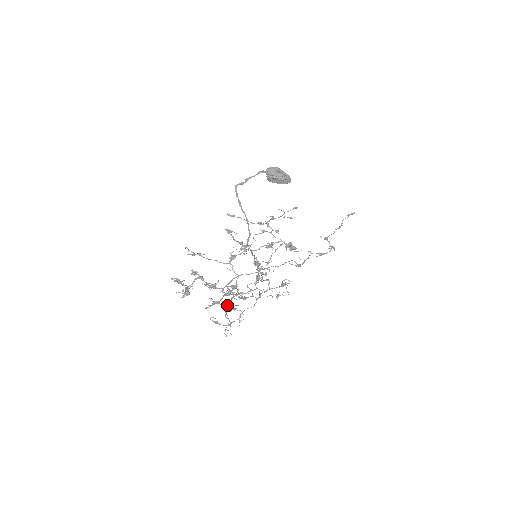
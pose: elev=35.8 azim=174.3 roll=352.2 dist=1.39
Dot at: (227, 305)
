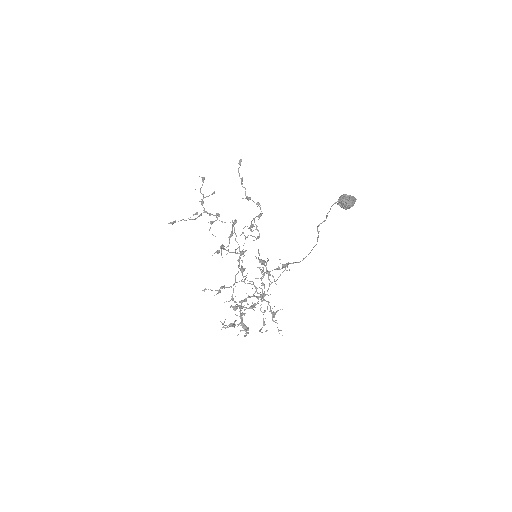
Dot at: (272, 313)
